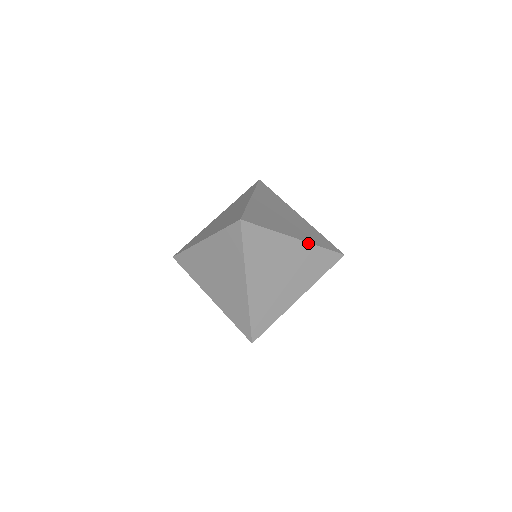
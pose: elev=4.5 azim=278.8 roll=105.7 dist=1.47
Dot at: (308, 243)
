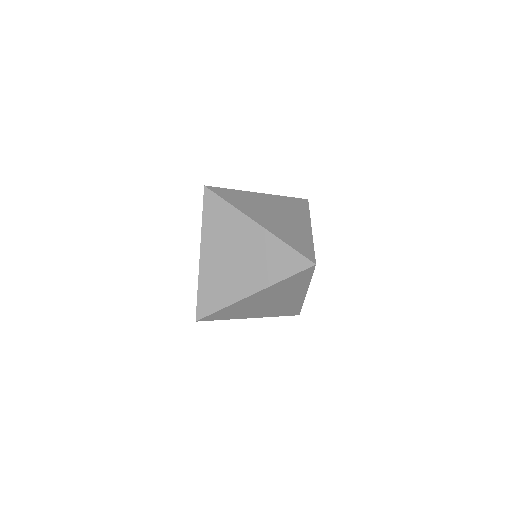
Dot at: (267, 288)
